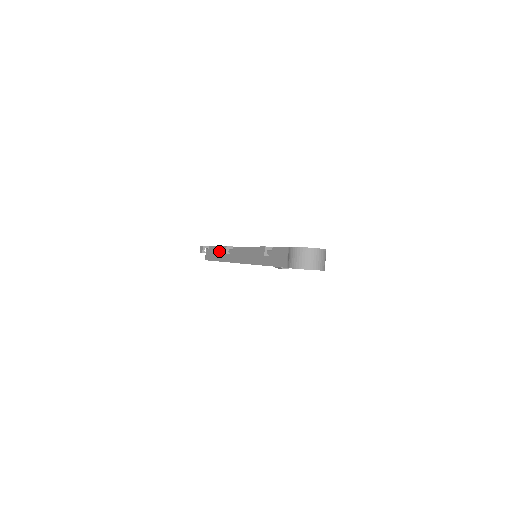
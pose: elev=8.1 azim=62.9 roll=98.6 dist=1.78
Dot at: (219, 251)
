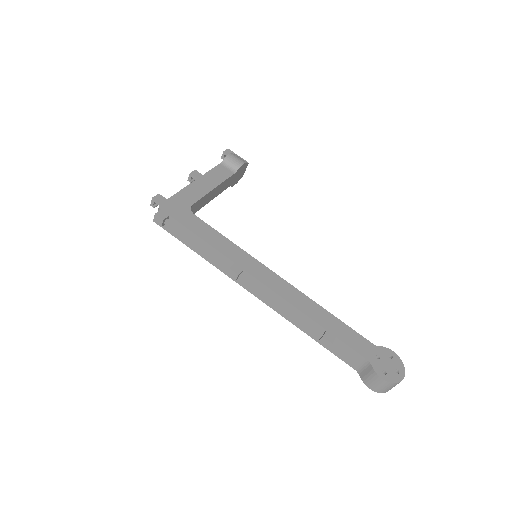
Dot at: (202, 246)
